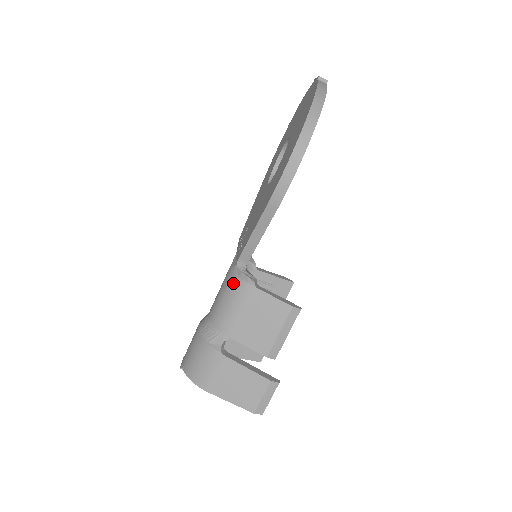
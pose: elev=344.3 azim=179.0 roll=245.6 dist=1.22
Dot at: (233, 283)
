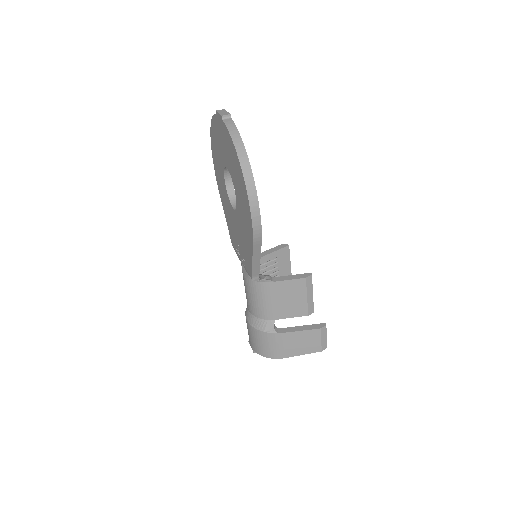
Dot at: (255, 287)
